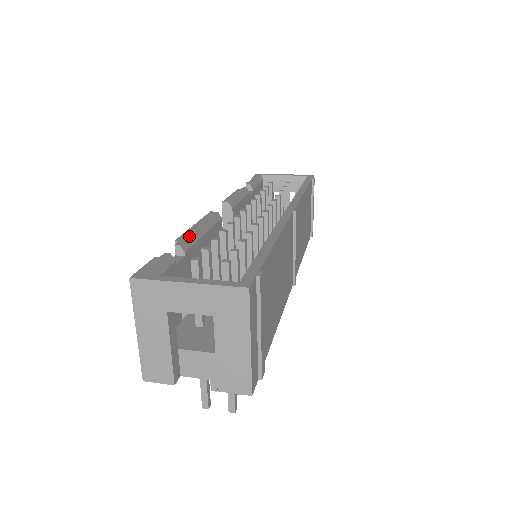
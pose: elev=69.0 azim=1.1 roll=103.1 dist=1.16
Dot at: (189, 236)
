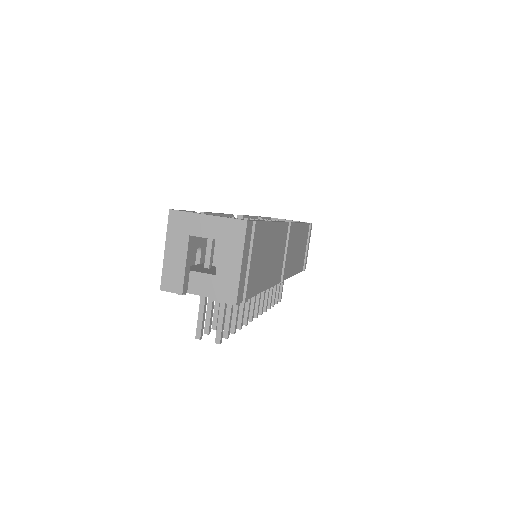
Dot at: occluded
